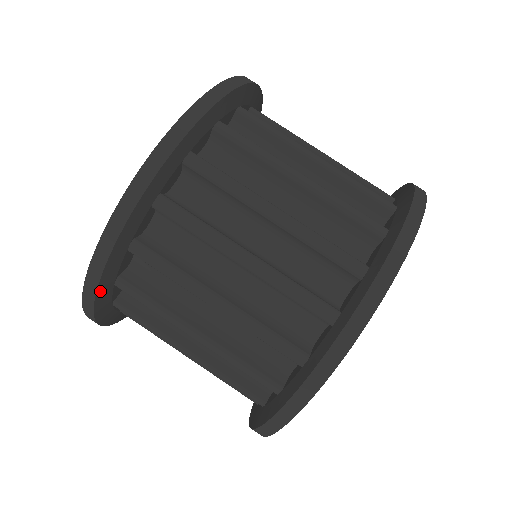
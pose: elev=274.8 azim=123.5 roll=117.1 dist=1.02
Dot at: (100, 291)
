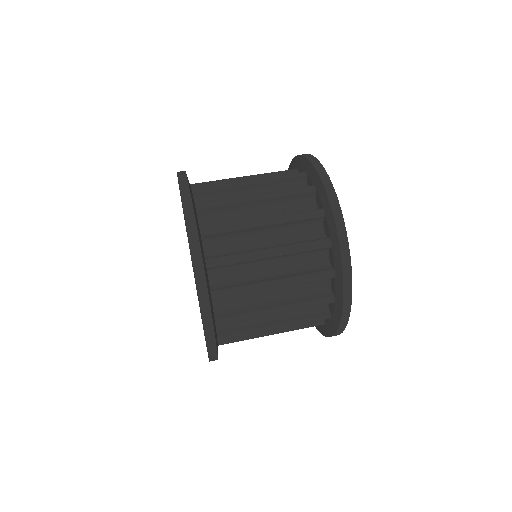
Dot at: (215, 332)
